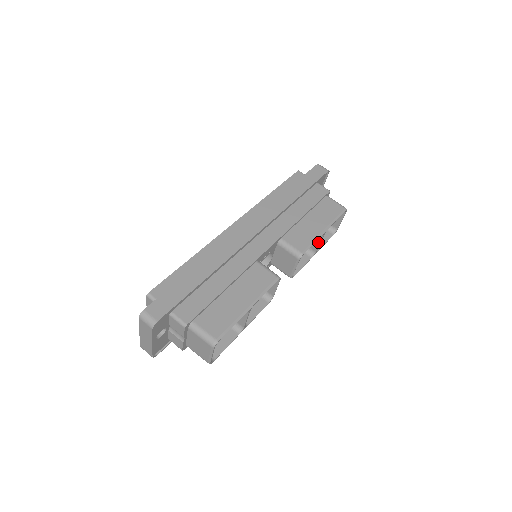
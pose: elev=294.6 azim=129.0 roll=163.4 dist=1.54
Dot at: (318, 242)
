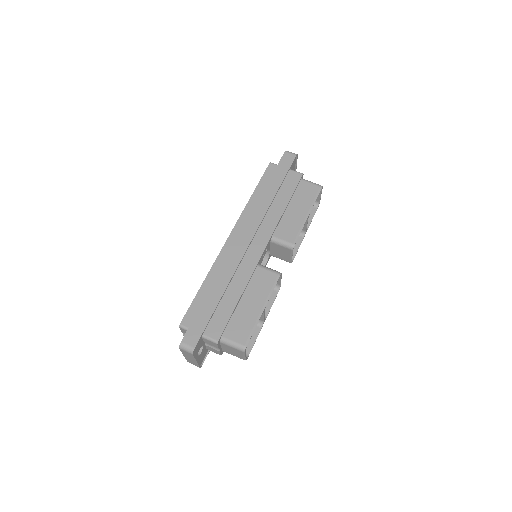
Dot at: (305, 224)
